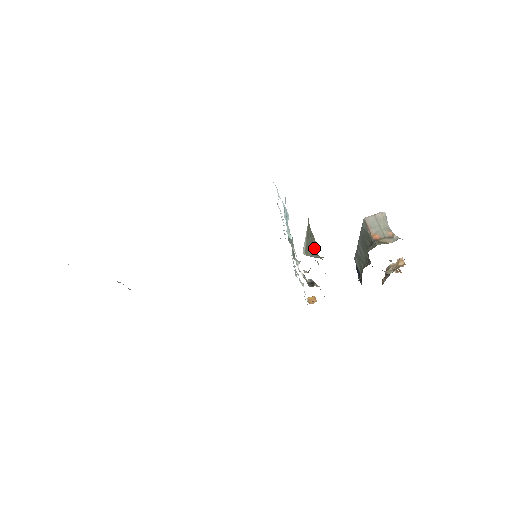
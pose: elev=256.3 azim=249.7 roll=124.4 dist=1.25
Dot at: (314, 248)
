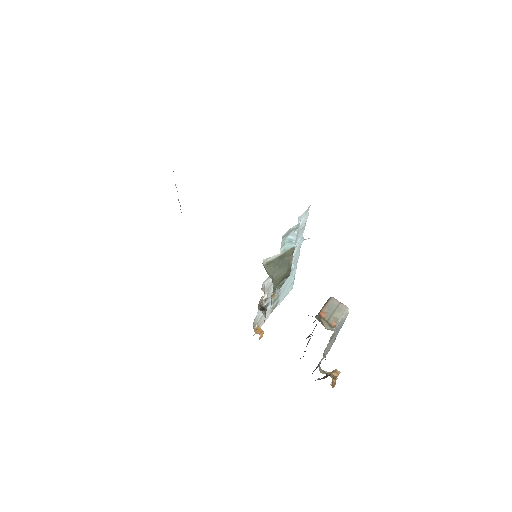
Dot at: (277, 272)
